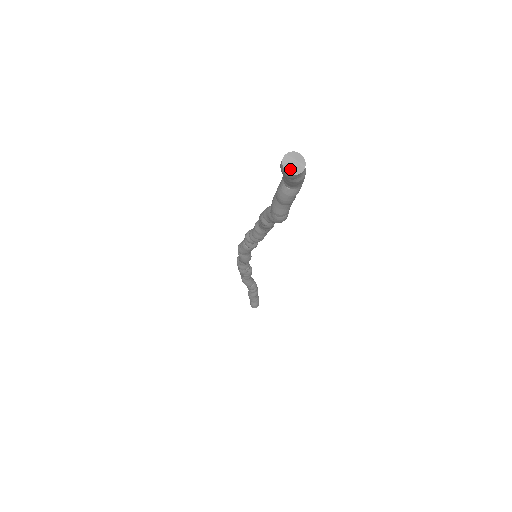
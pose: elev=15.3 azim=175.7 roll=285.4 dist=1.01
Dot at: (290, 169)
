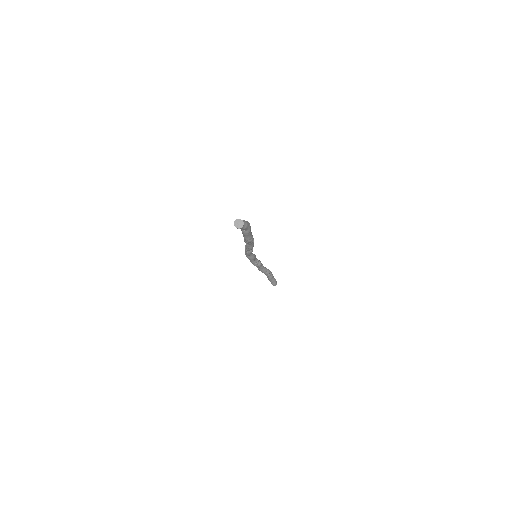
Dot at: (237, 226)
